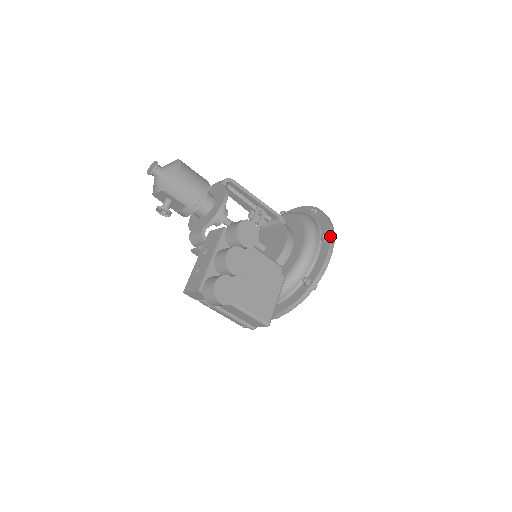
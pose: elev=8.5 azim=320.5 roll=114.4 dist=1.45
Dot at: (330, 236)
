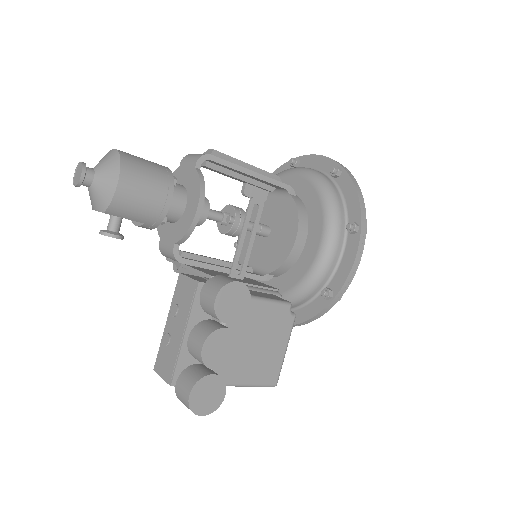
Dot at: (360, 227)
